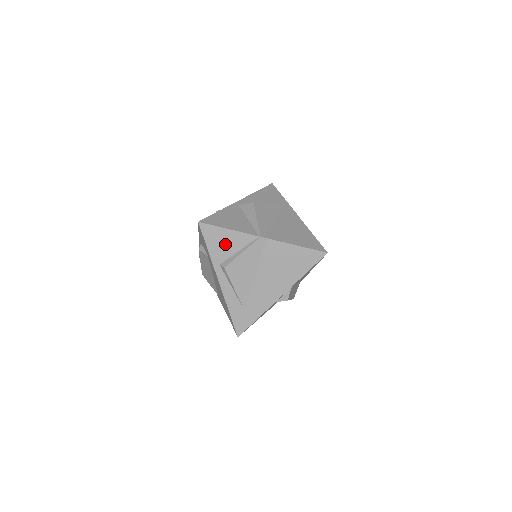
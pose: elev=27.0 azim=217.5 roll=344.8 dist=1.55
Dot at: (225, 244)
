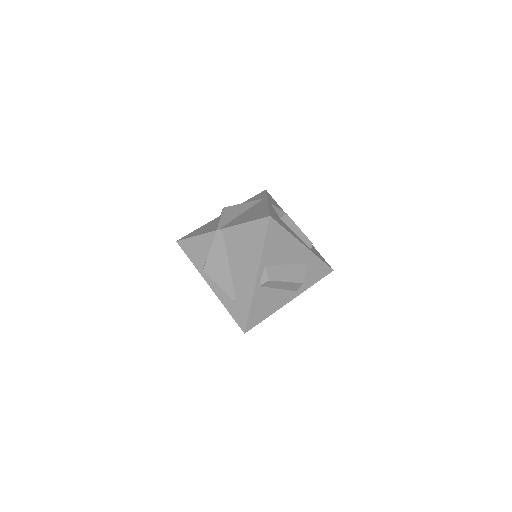
Dot at: (199, 250)
